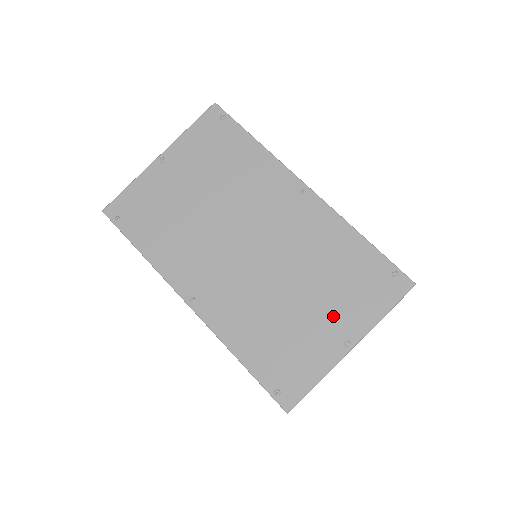
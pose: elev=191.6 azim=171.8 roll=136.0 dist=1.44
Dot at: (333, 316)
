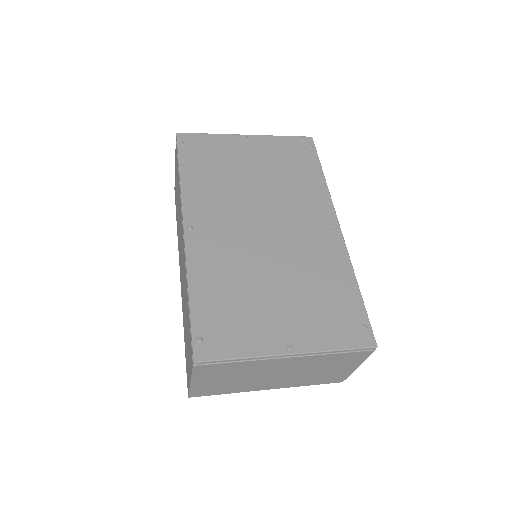
Dot at: (293, 320)
